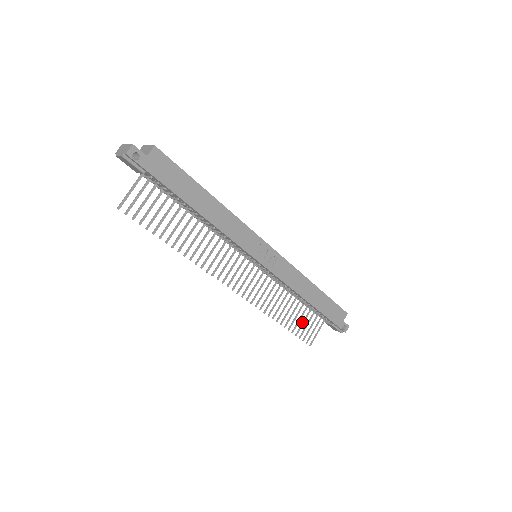
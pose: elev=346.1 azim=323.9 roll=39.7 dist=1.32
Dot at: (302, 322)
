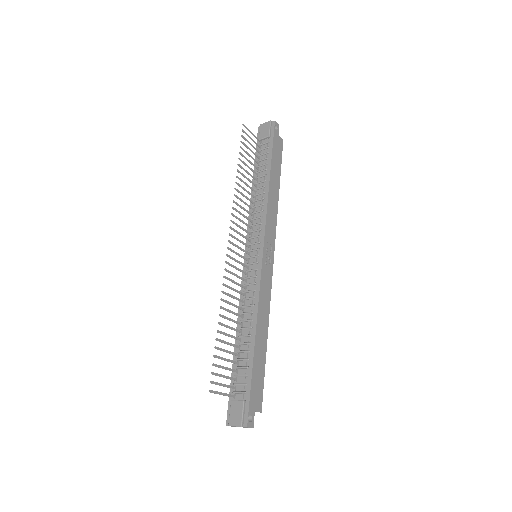
Dot at: occluded
